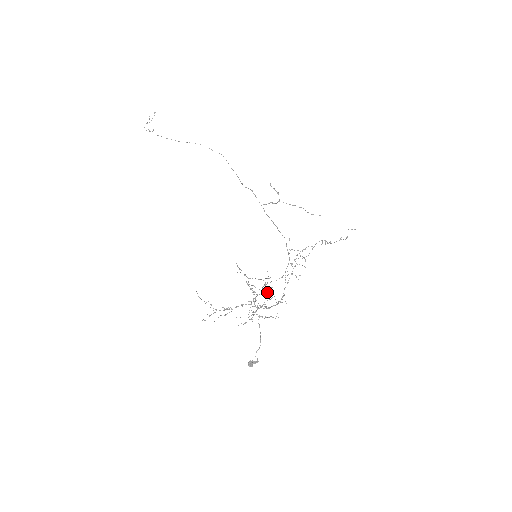
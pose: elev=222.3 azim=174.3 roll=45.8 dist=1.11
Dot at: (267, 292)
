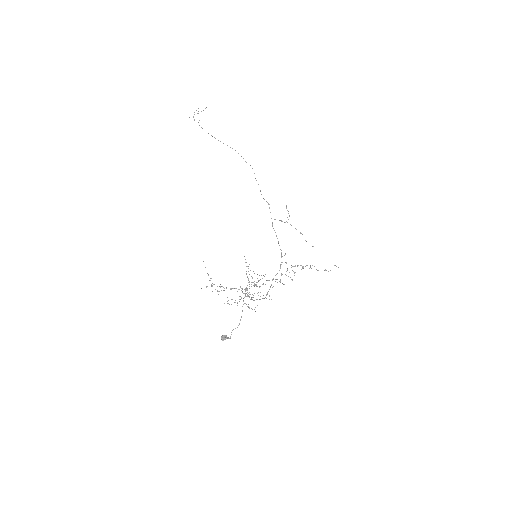
Dot at: (259, 286)
